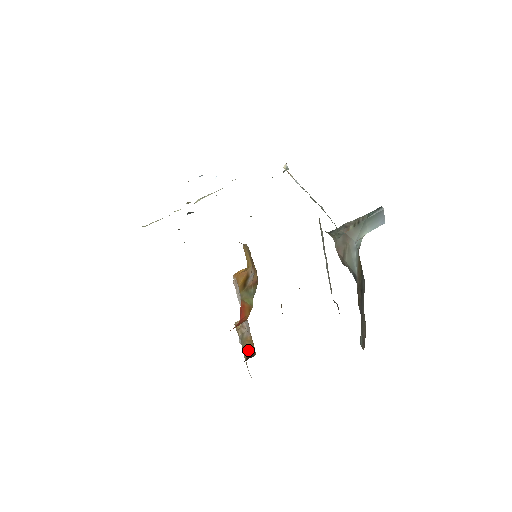
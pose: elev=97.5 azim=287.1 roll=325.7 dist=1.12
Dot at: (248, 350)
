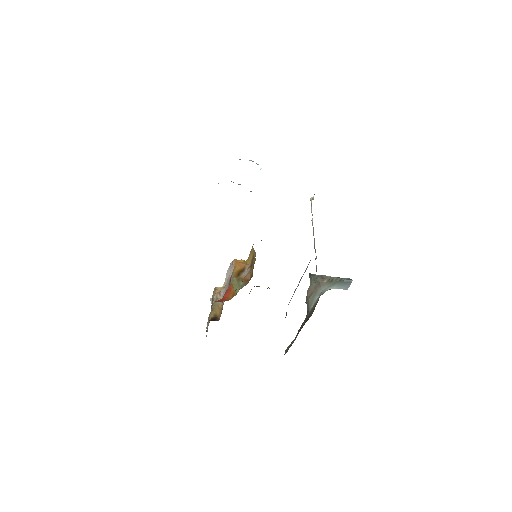
Dot at: (215, 313)
